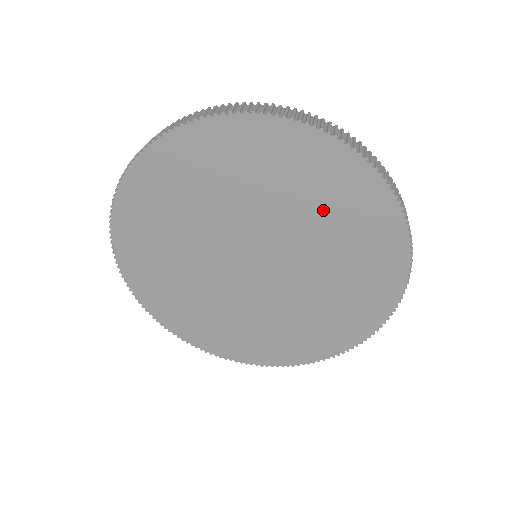
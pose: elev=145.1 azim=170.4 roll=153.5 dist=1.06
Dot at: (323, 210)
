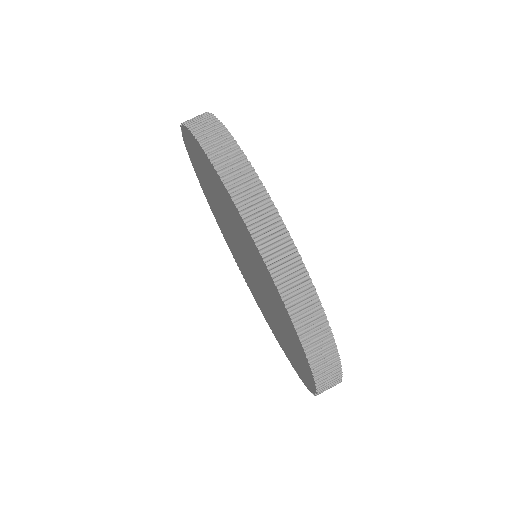
Dot at: occluded
